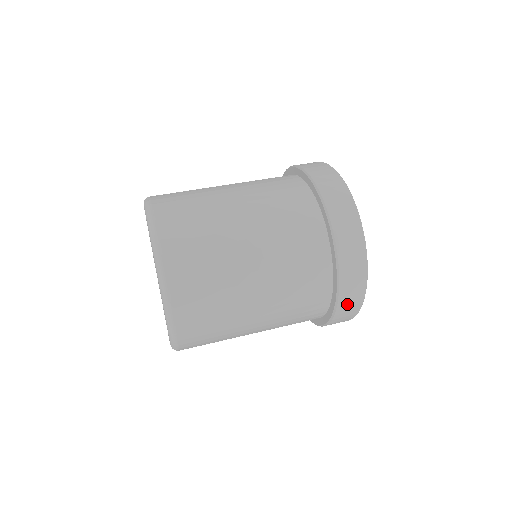
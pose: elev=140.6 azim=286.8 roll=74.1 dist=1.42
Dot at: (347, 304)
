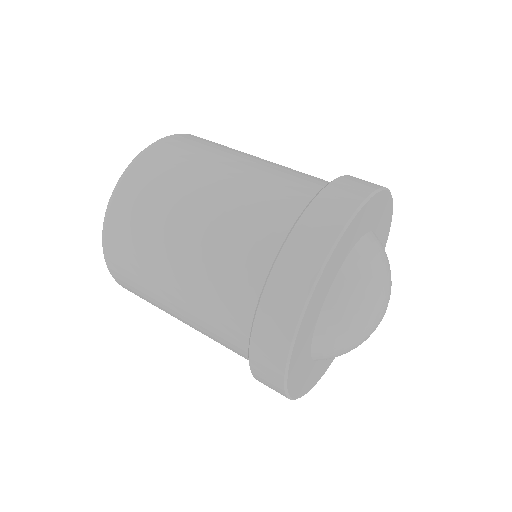
Dot at: occluded
